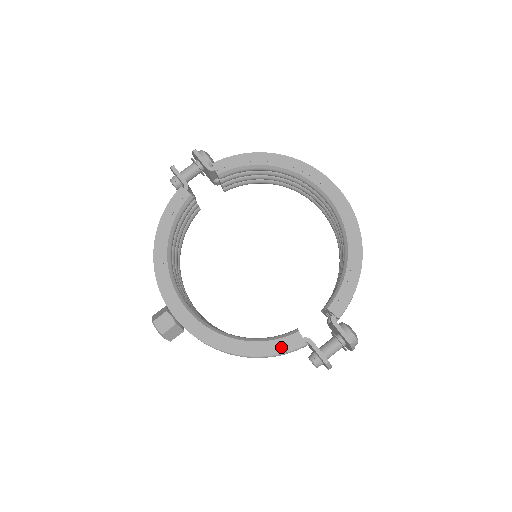
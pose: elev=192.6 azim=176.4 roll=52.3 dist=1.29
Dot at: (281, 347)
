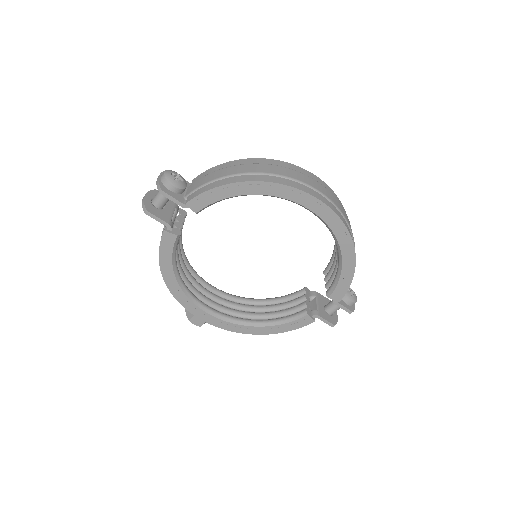
Dot at: (296, 326)
